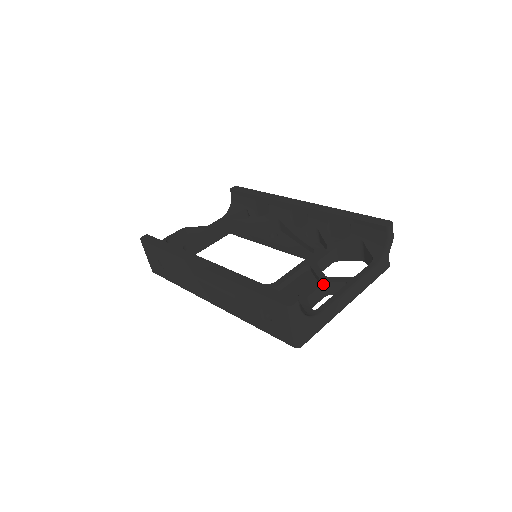
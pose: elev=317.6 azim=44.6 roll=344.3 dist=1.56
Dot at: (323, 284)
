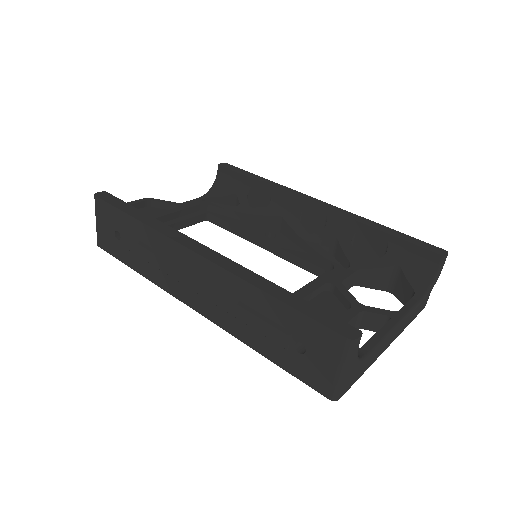
Dot at: (358, 313)
